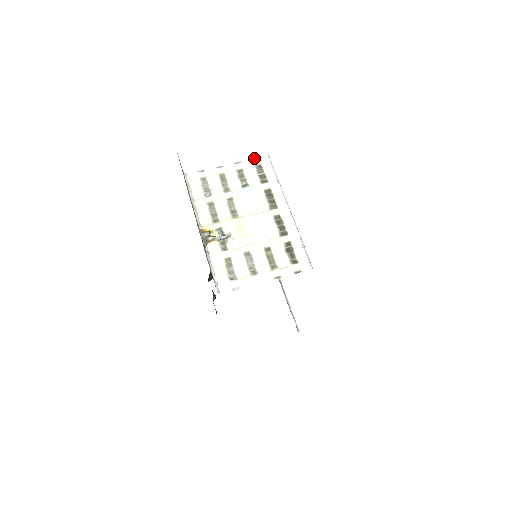
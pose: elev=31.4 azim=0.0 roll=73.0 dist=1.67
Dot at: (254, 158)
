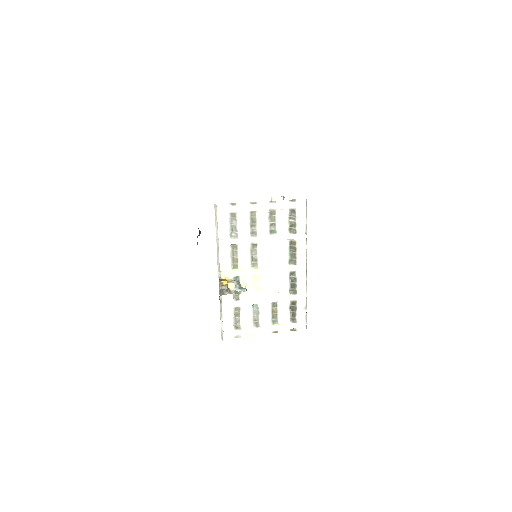
Dot at: occluded
